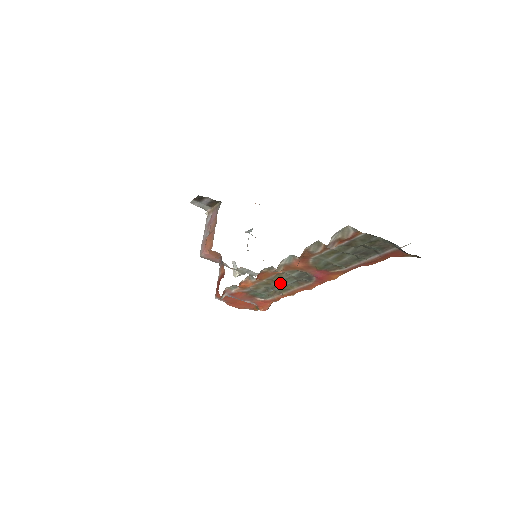
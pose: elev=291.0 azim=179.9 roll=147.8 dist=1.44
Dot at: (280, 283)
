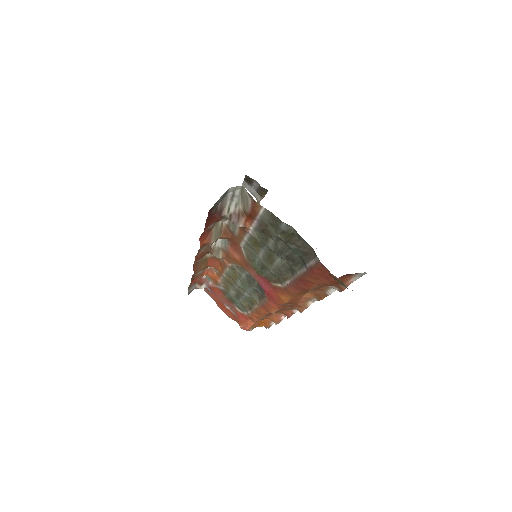
Dot at: (242, 288)
